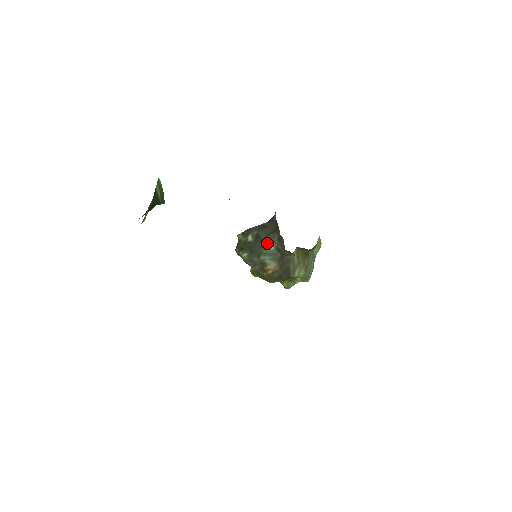
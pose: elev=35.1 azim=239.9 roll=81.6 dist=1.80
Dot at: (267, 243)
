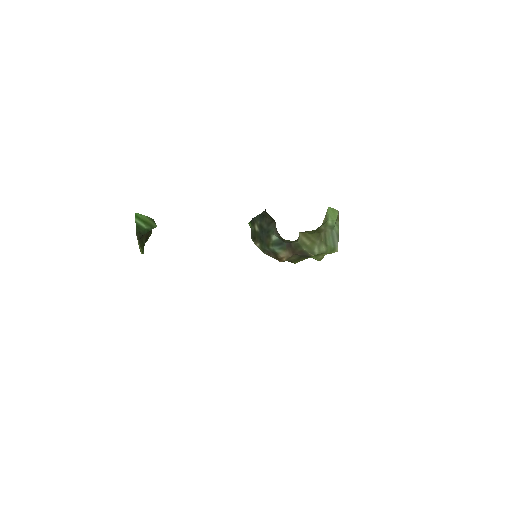
Dot at: (270, 233)
